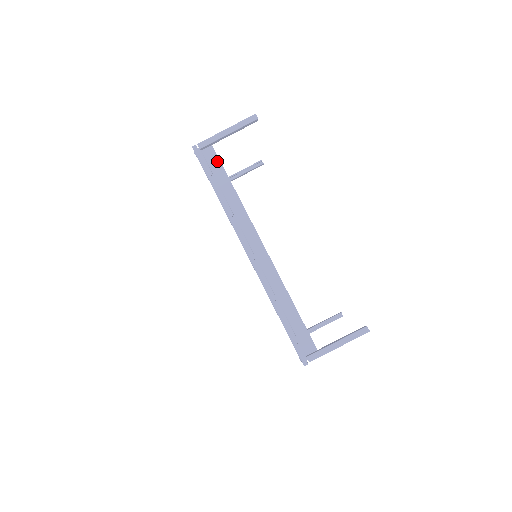
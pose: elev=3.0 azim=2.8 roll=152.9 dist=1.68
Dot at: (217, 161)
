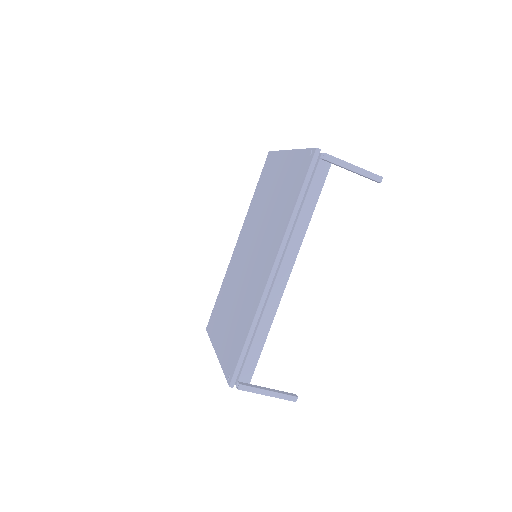
Dot at: (323, 180)
